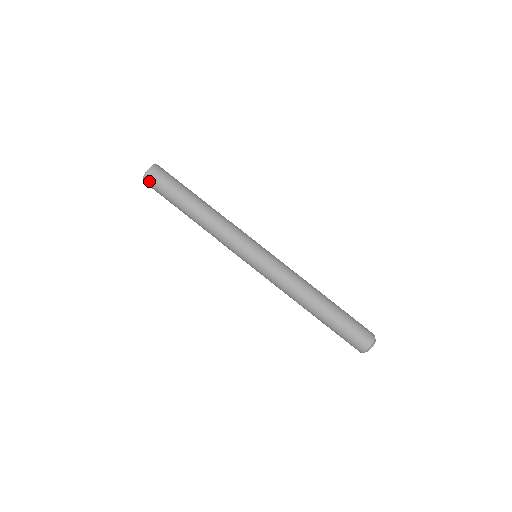
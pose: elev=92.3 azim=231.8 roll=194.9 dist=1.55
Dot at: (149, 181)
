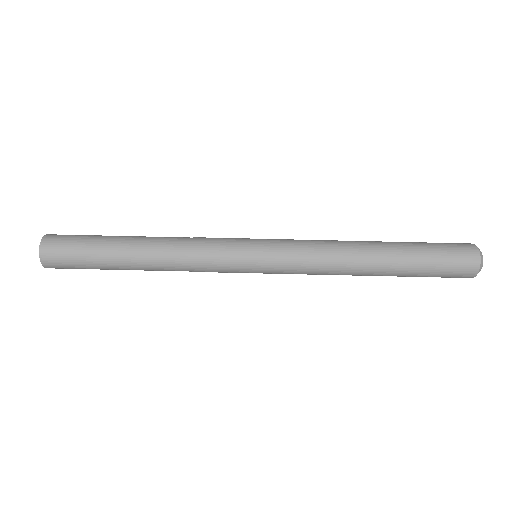
Dot at: (50, 253)
